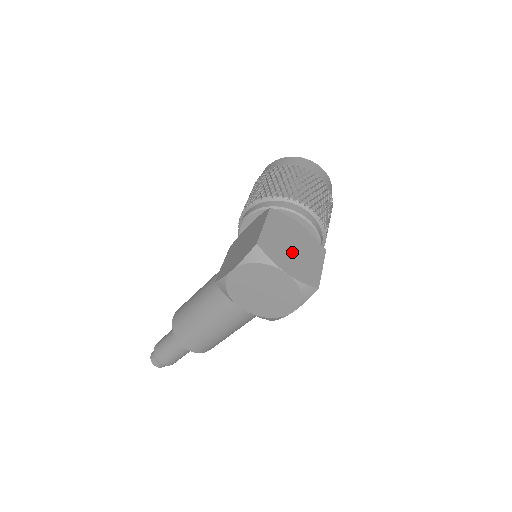
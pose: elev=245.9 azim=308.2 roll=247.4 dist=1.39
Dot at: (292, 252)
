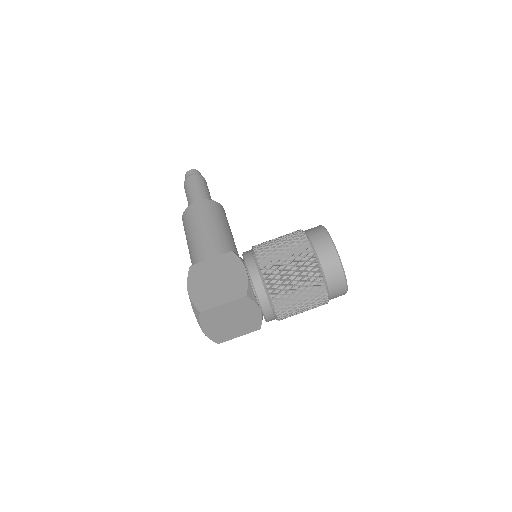
Dot at: (225, 323)
